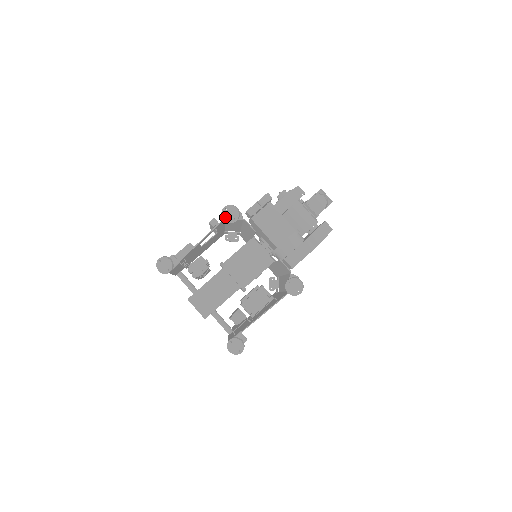
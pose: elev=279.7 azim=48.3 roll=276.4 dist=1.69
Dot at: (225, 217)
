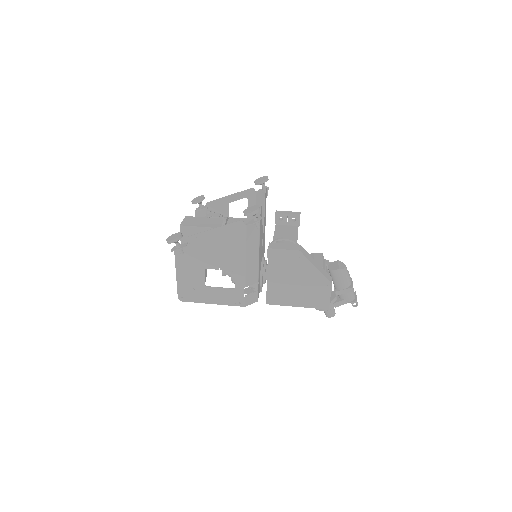
Dot at: (257, 180)
